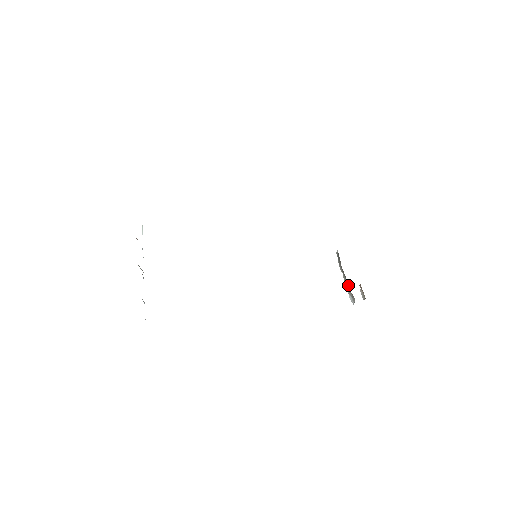
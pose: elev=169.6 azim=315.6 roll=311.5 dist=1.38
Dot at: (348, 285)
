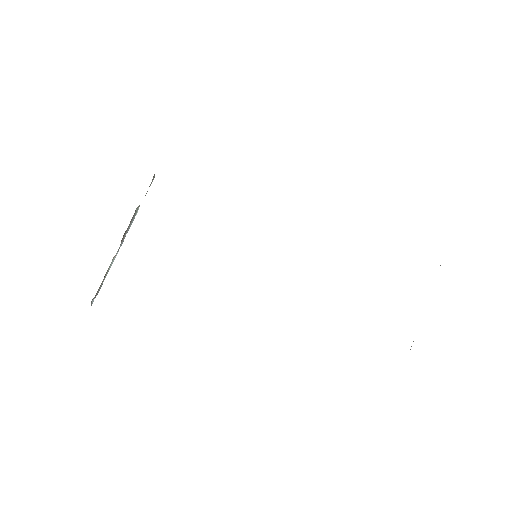
Dot at: occluded
